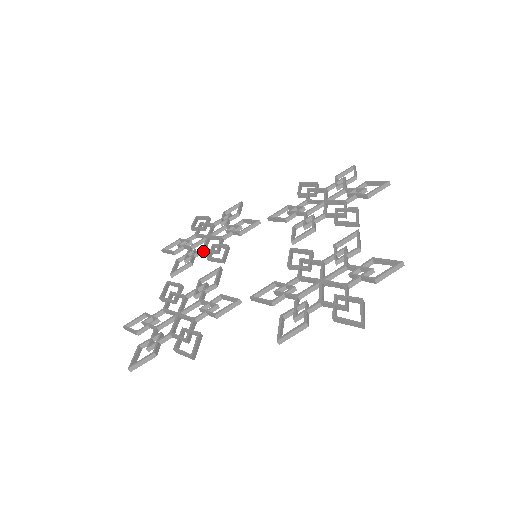
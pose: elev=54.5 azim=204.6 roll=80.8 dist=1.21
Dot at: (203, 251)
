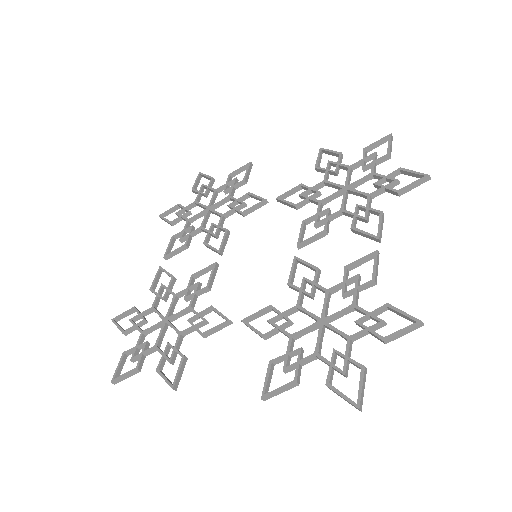
Dot at: (201, 230)
